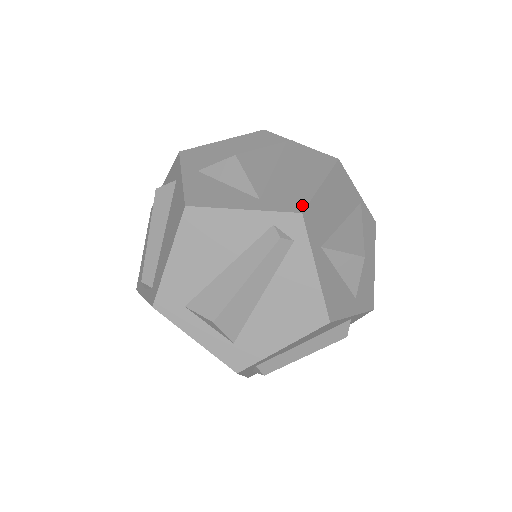
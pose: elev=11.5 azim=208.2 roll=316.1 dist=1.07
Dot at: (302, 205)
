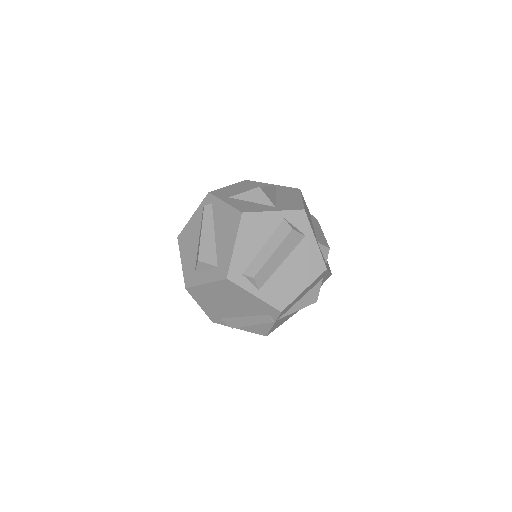
Dot at: occluded
